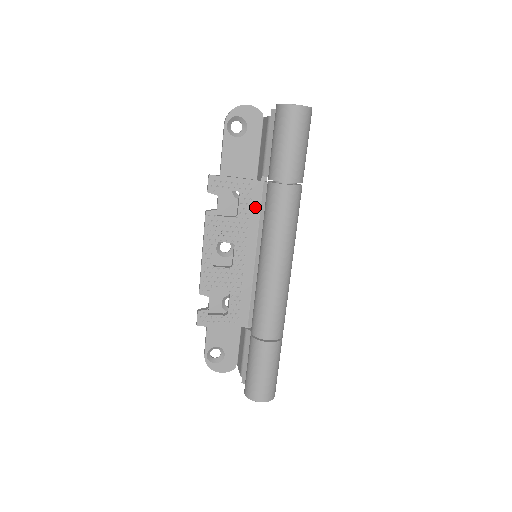
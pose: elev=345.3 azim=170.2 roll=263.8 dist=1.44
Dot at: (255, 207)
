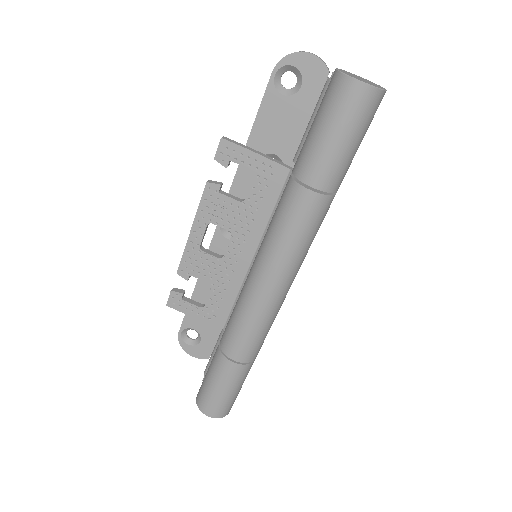
Dot at: (270, 198)
